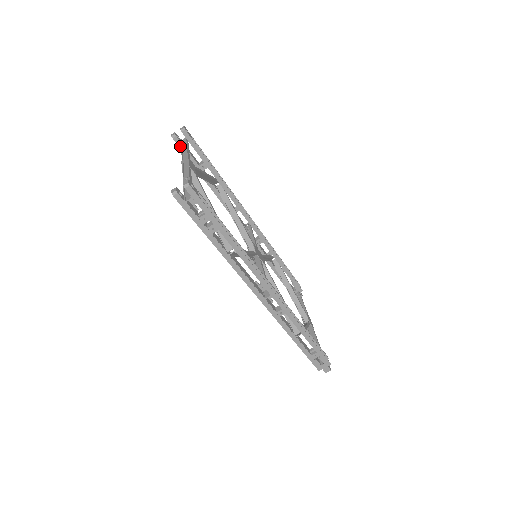
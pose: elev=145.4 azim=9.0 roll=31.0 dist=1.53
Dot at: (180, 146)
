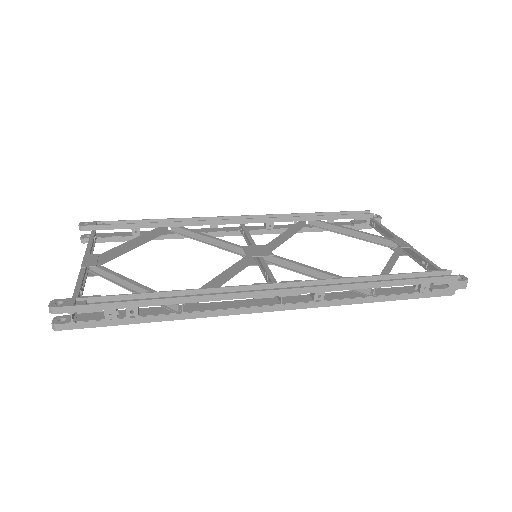
Dot at: (96, 241)
